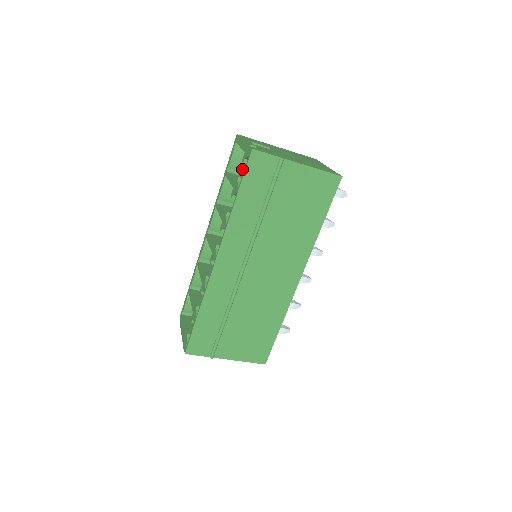
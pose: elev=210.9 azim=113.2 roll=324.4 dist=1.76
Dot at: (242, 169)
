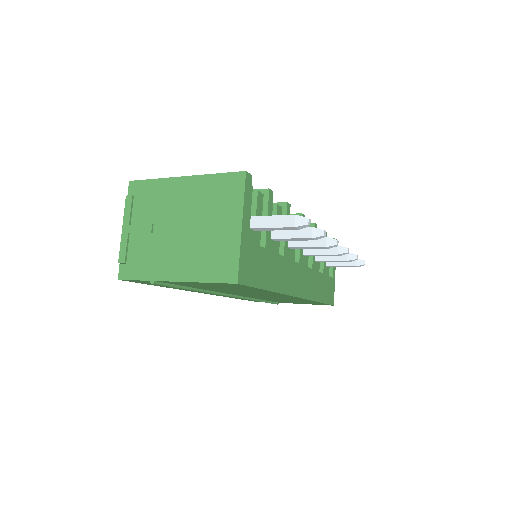
Dot at: occluded
